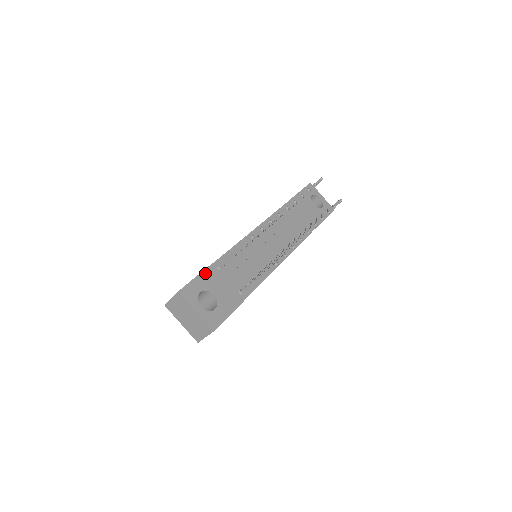
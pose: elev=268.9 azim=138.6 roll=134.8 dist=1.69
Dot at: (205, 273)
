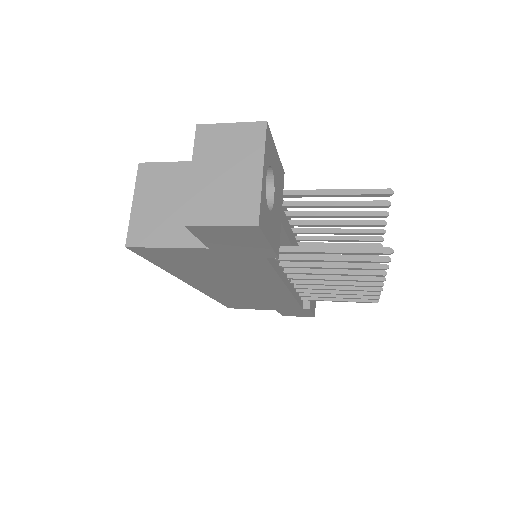
Dot at: (280, 166)
